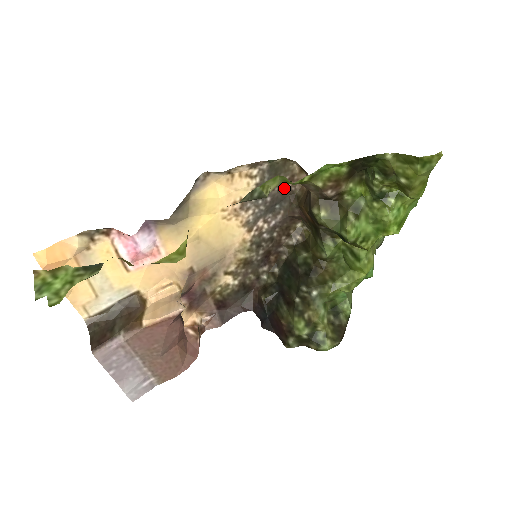
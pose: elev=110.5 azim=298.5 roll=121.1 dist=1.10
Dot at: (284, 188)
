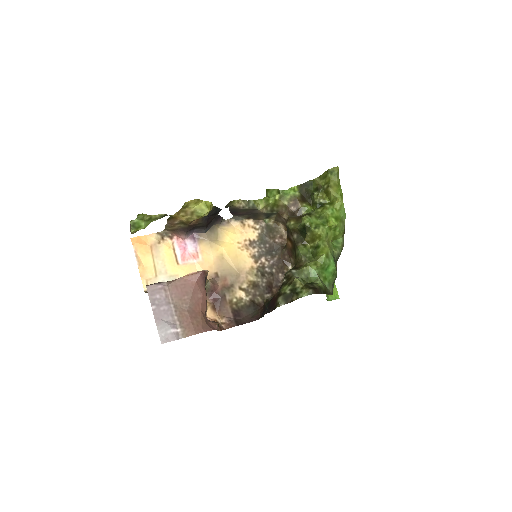
Dot at: (277, 242)
